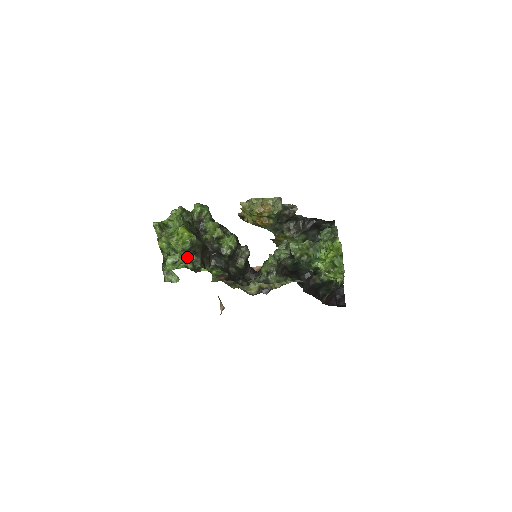
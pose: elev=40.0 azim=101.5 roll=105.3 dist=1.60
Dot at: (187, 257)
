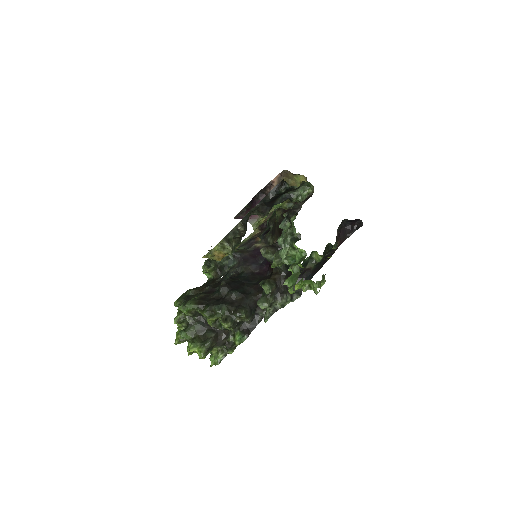
Dot at: (213, 349)
